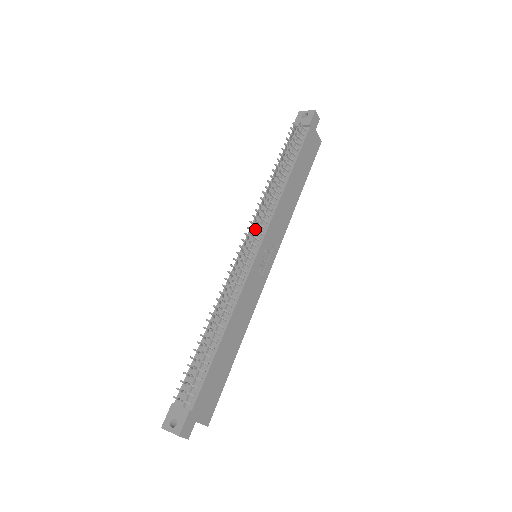
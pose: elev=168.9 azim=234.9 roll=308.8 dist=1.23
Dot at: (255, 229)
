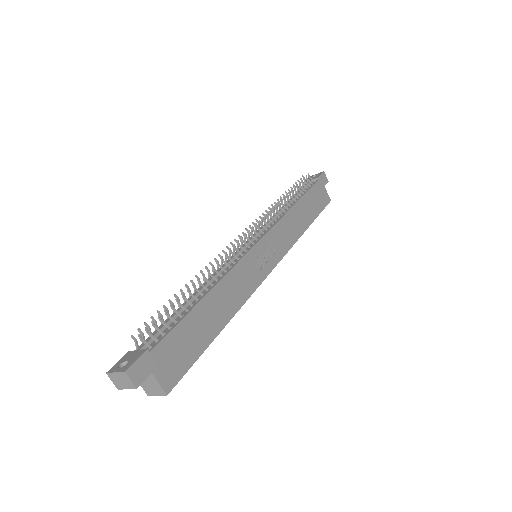
Dot at: (257, 225)
